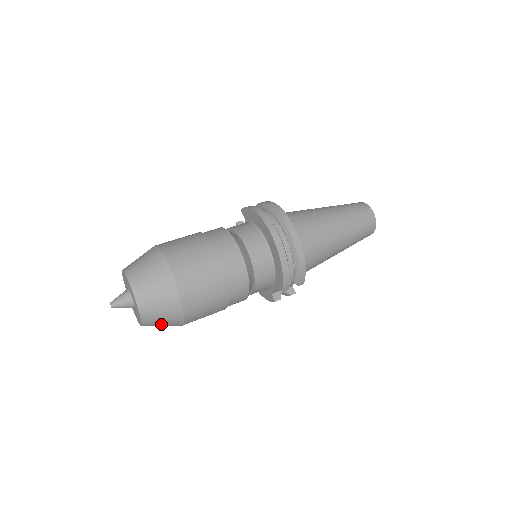
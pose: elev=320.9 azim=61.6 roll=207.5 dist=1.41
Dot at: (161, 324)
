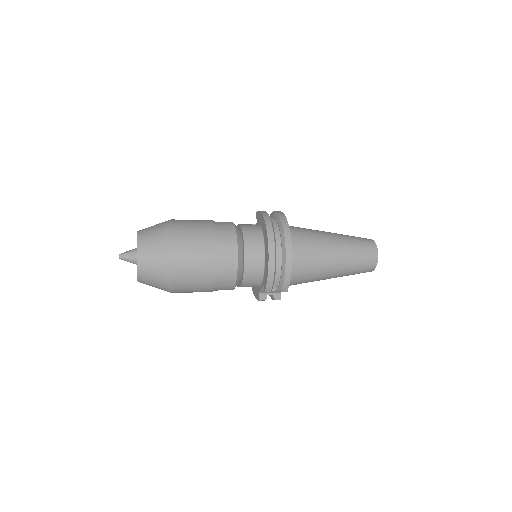
Dot at: (153, 285)
